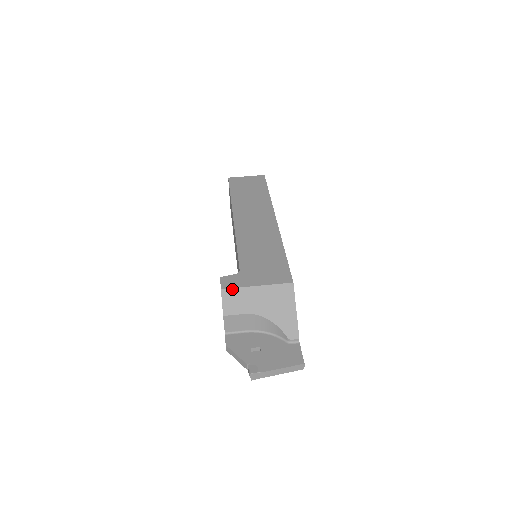
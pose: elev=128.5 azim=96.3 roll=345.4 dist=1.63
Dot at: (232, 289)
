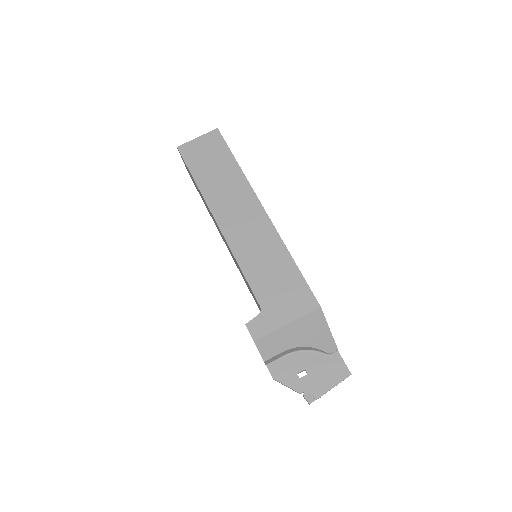
Dot at: (264, 337)
